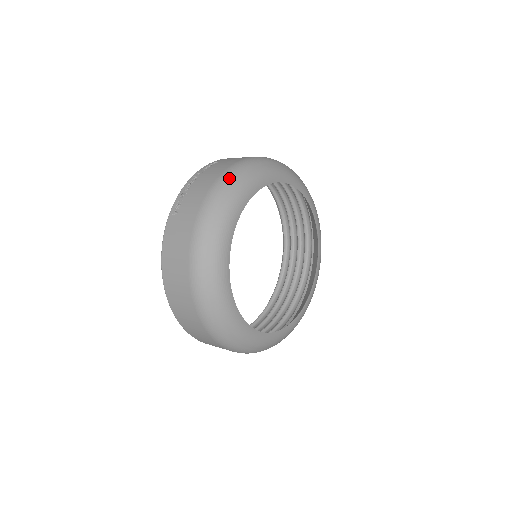
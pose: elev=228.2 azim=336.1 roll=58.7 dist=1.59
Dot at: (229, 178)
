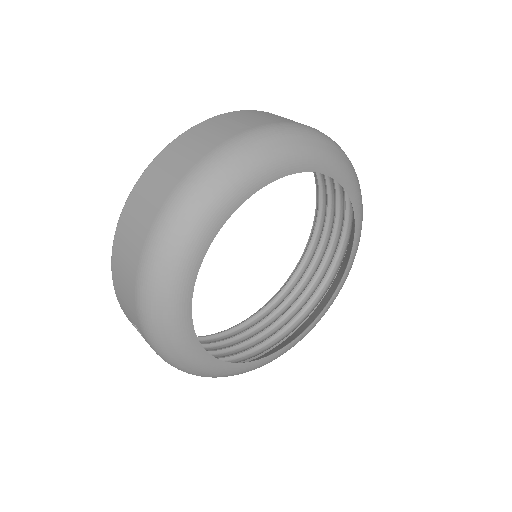
Dot at: occluded
